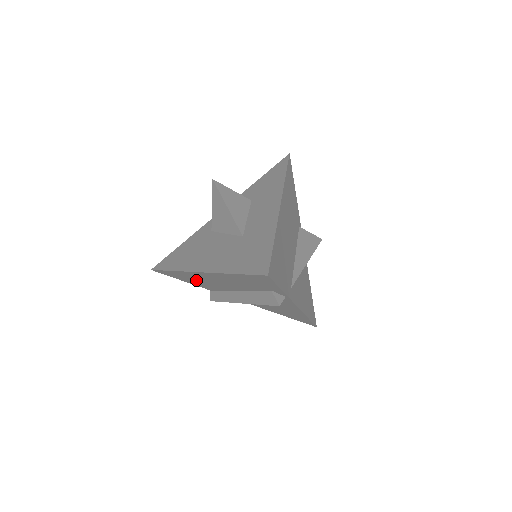
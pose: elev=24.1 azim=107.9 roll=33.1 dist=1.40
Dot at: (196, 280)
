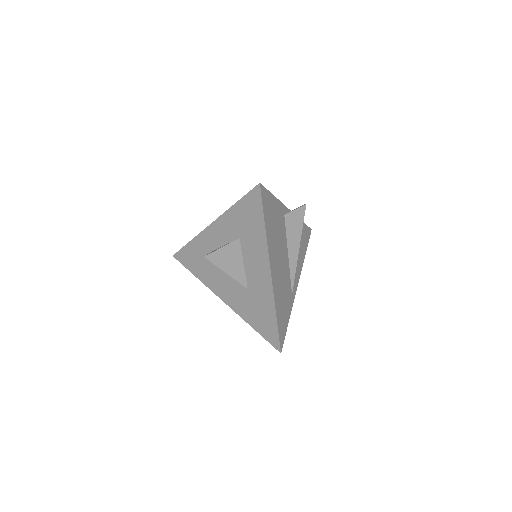
Dot at: occluded
